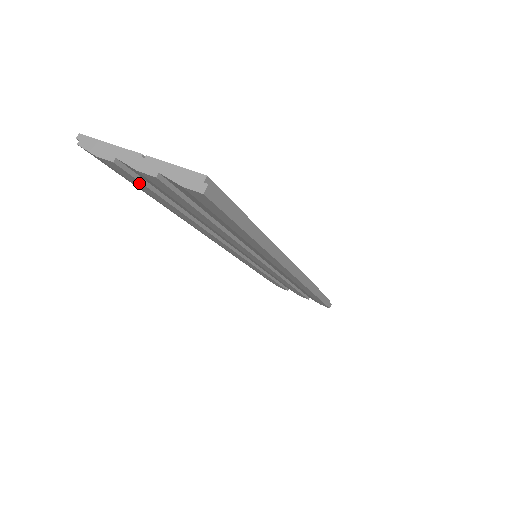
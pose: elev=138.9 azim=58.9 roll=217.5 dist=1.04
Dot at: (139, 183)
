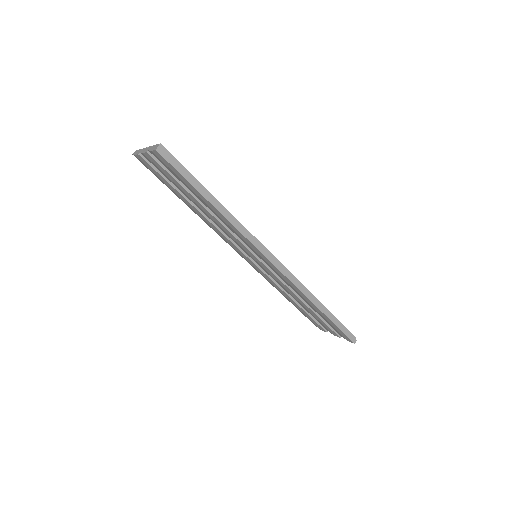
Dot at: (157, 173)
